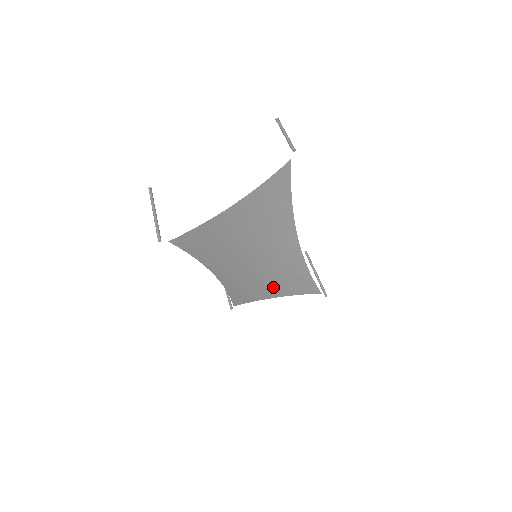
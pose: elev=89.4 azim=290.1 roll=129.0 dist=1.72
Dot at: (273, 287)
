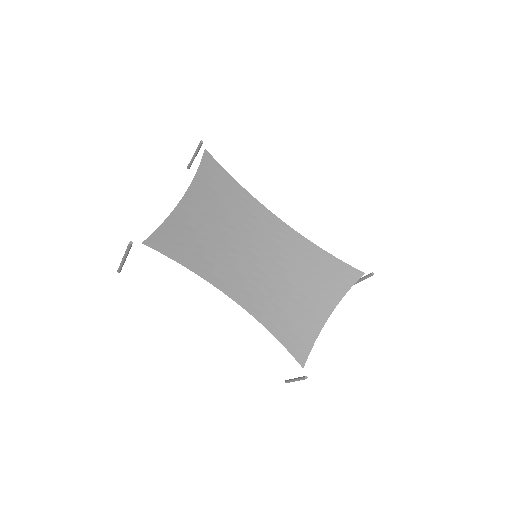
Dot at: (312, 297)
